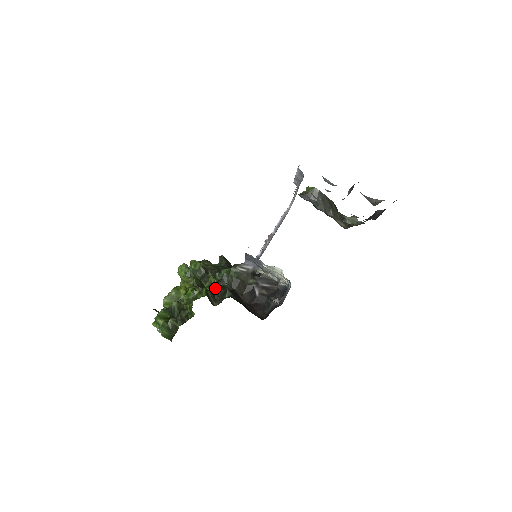
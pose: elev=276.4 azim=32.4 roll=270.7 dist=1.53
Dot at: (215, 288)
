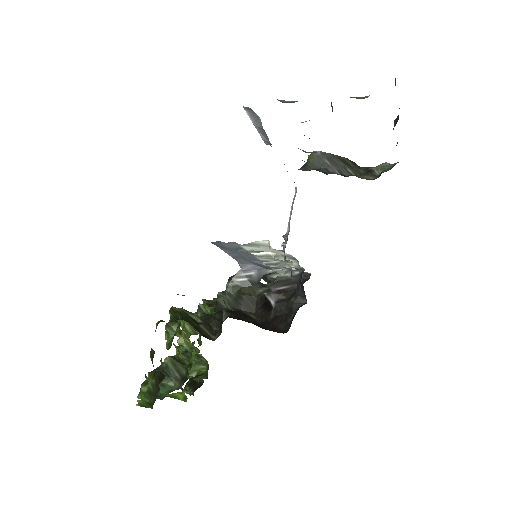
Dot at: (211, 317)
